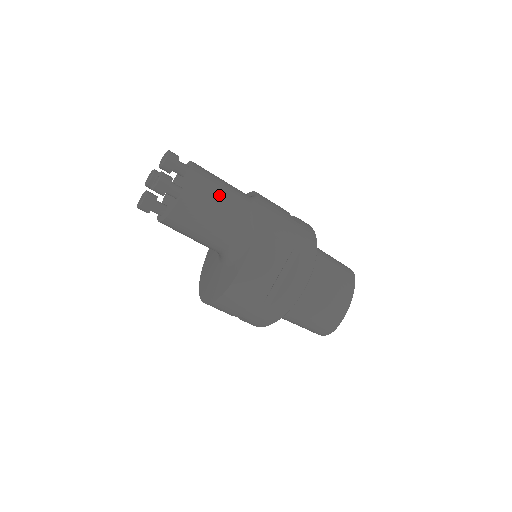
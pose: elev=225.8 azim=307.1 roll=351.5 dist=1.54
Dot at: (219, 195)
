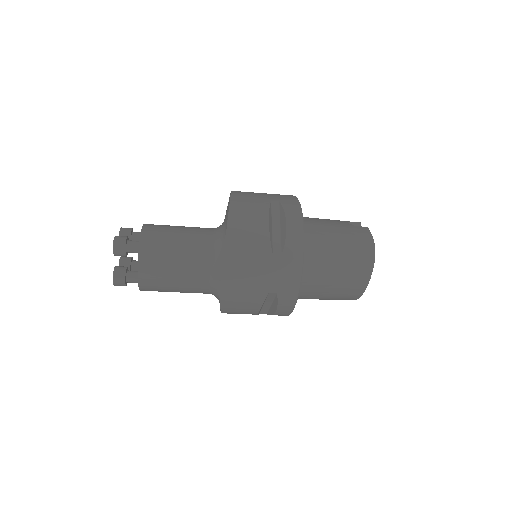
Dot at: (172, 278)
